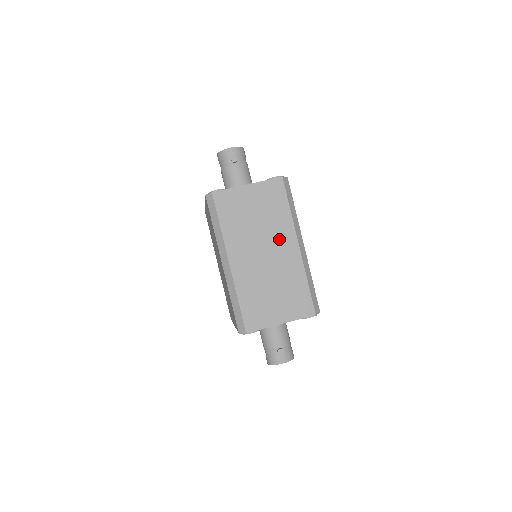
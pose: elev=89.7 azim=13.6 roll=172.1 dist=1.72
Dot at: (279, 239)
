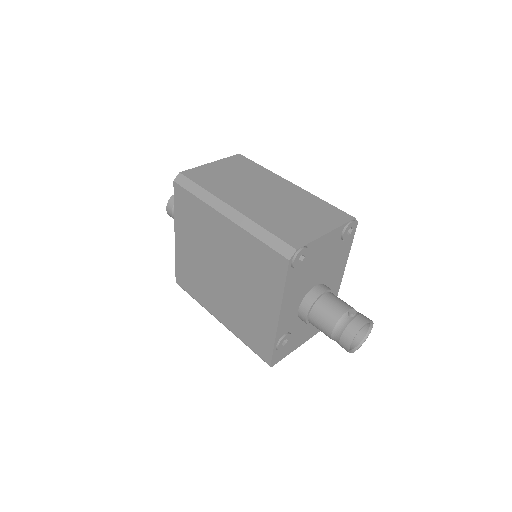
Dot at: (269, 183)
